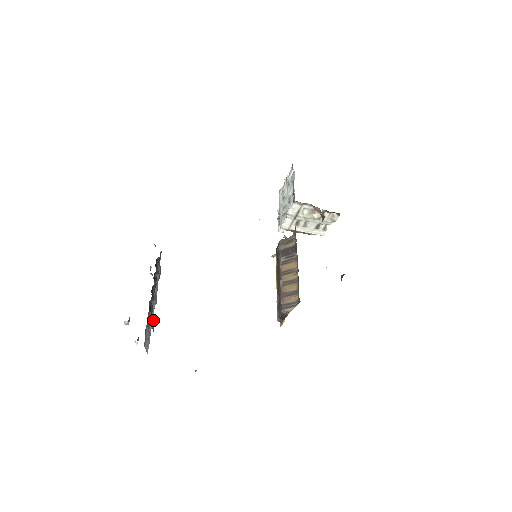
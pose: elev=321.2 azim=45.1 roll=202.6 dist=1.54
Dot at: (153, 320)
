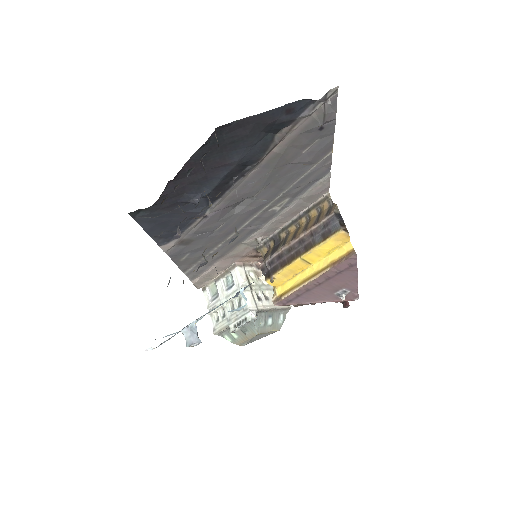
Dot at: occluded
